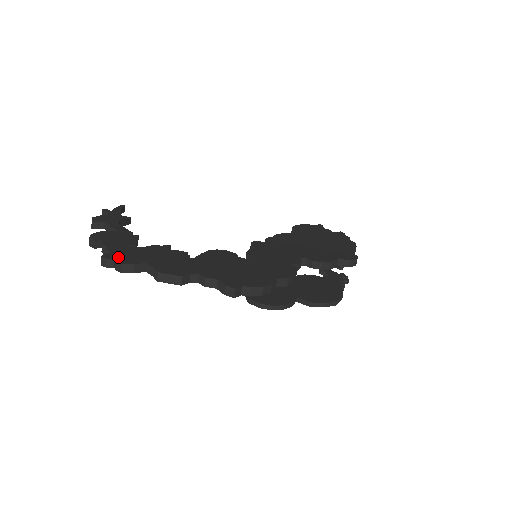
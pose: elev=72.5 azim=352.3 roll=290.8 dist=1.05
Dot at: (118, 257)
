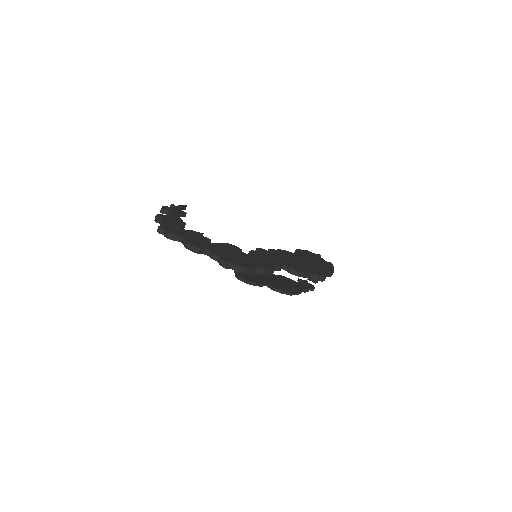
Dot at: (168, 229)
